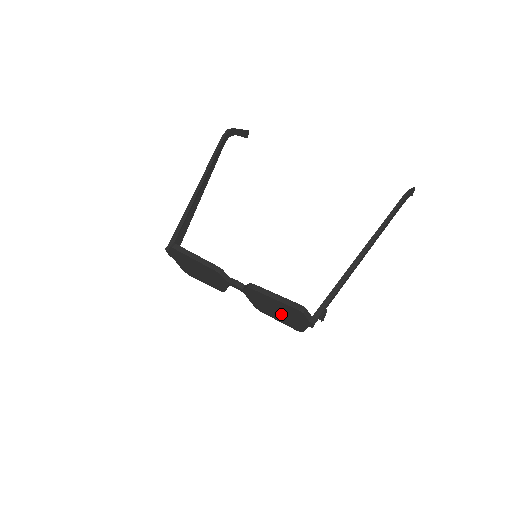
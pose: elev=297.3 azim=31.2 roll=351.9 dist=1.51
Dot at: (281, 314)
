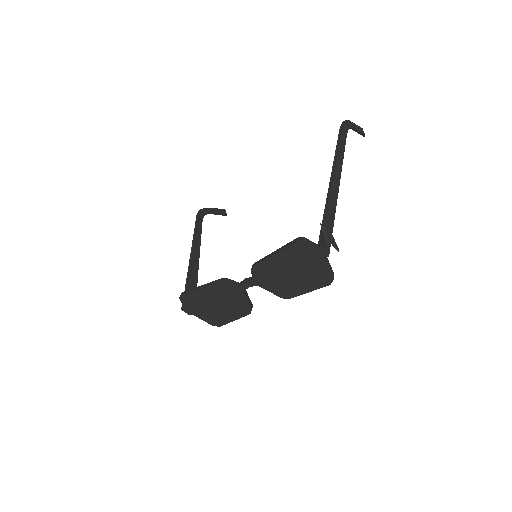
Dot at: (299, 275)
